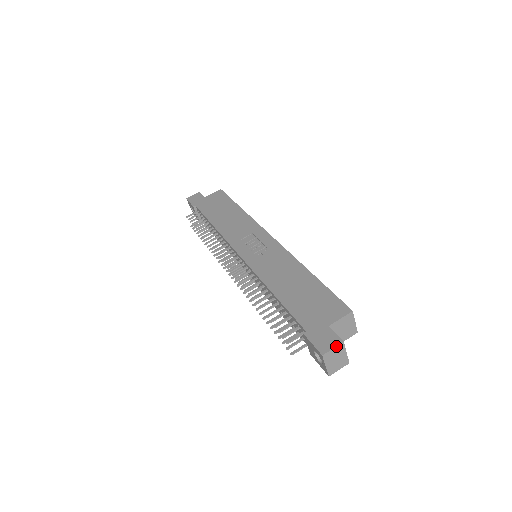
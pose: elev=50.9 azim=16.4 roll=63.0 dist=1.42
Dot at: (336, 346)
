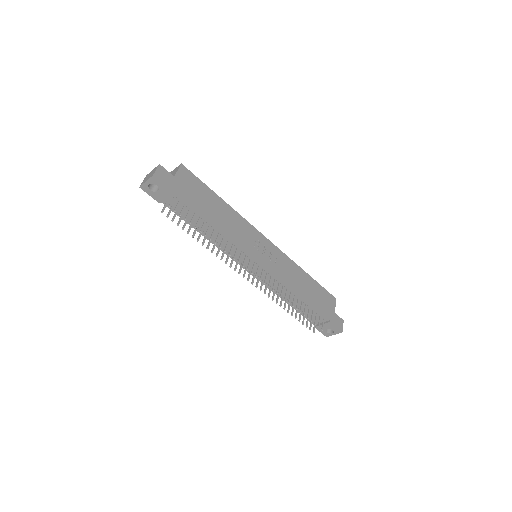
Dot at: occluded
